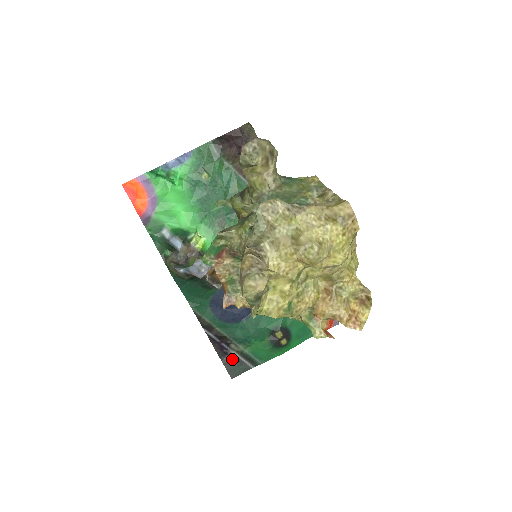
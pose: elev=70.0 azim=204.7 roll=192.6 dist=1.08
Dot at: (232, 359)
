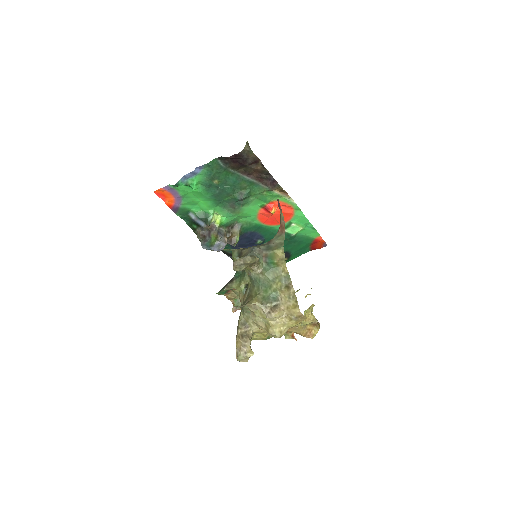
Dot at: occluded
